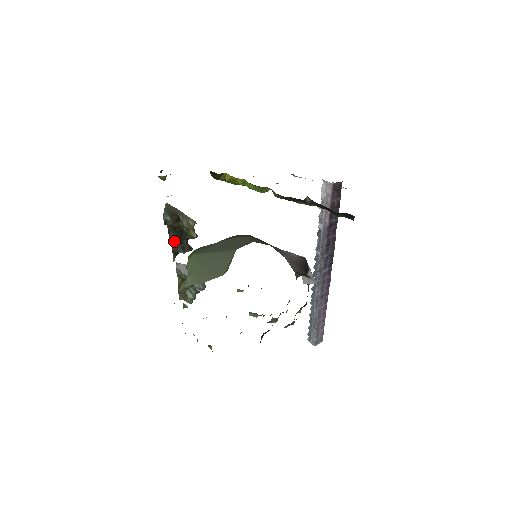
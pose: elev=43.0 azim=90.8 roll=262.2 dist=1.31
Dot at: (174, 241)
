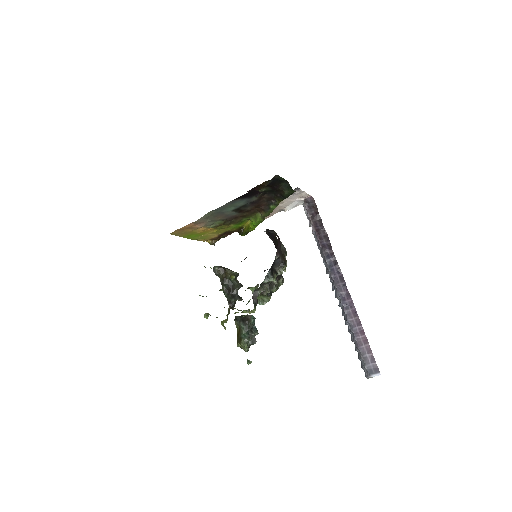
Dot at: (226, 290)
